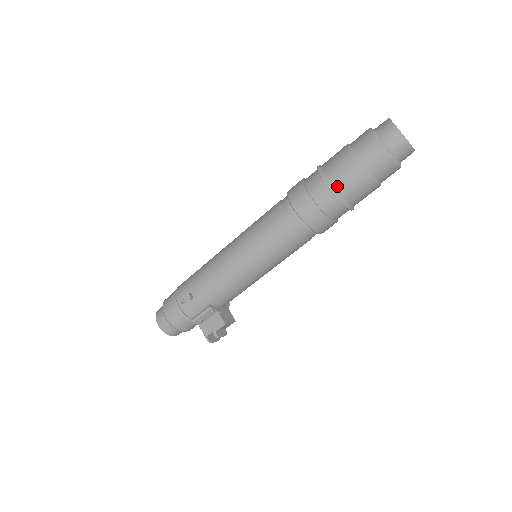
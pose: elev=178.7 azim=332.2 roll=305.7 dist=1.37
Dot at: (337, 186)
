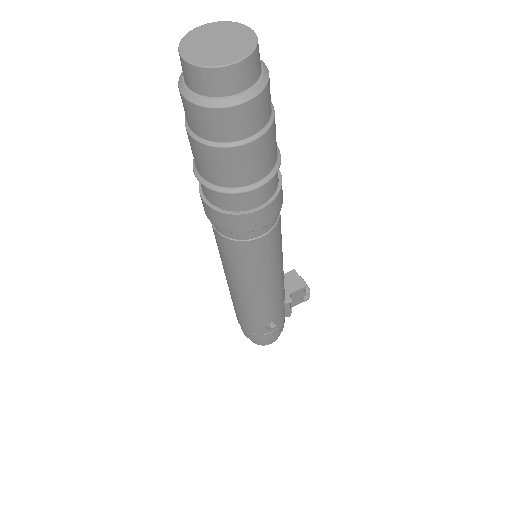
Dot at: (263, 174)
